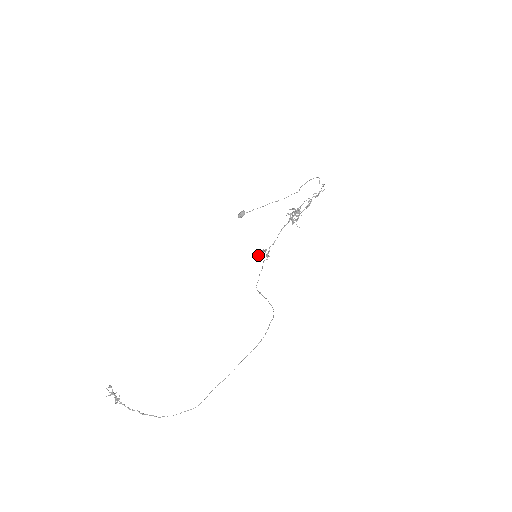
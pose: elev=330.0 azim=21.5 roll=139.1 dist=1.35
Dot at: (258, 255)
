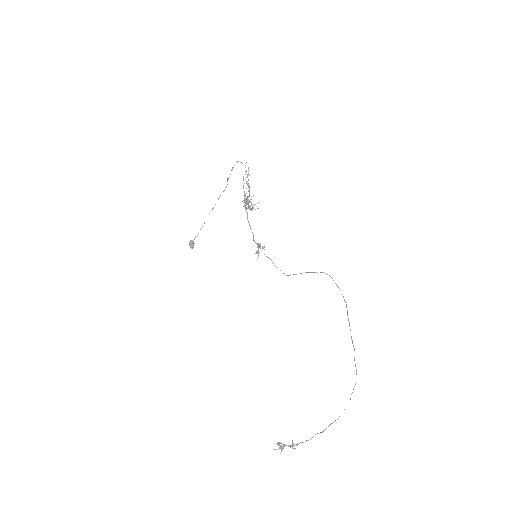
Dot at: occluded
